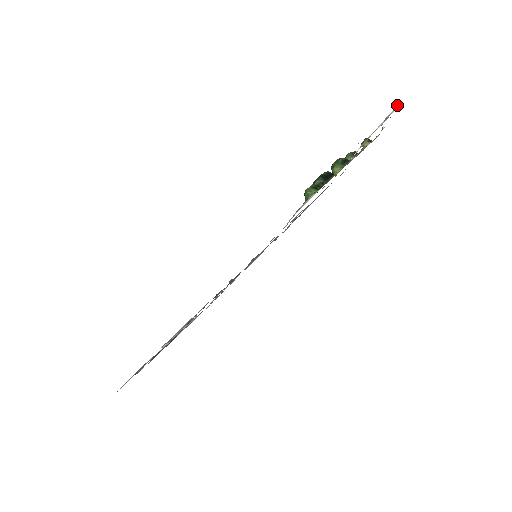
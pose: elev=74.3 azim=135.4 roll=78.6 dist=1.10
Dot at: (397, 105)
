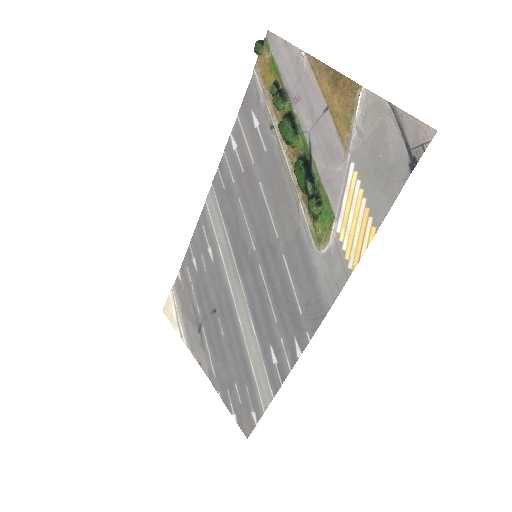
Dot at: (388, 105)
